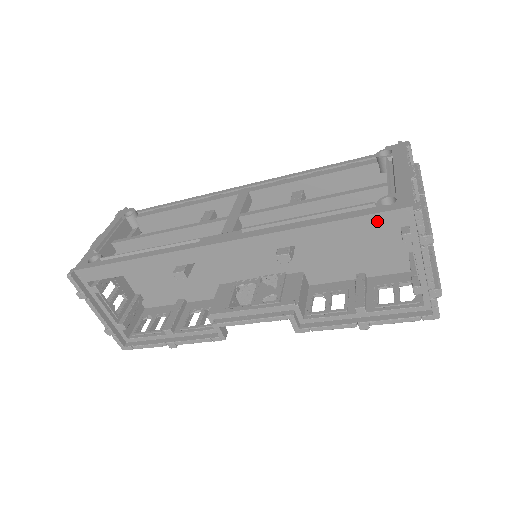
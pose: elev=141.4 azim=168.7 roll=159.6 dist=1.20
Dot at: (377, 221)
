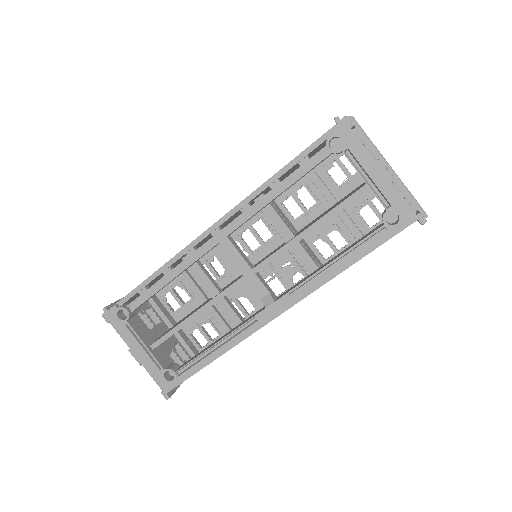
Dot at: (392, 236)
